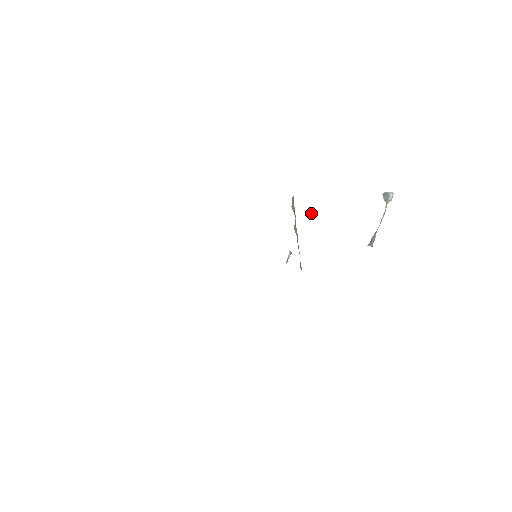
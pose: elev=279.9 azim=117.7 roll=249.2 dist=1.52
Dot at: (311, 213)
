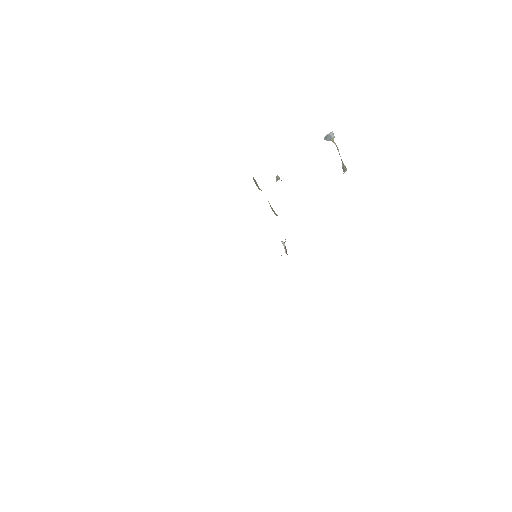
Dot at: (277, 180)
